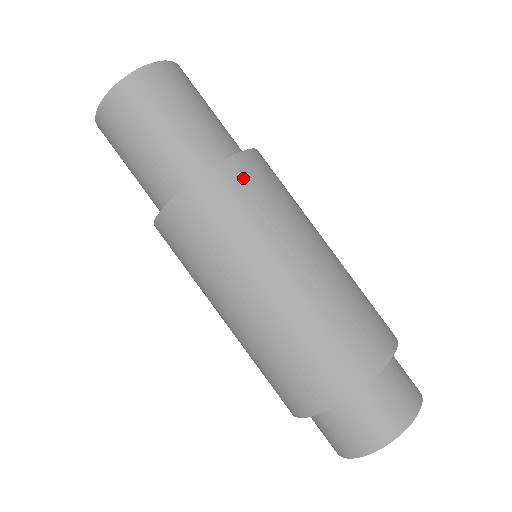
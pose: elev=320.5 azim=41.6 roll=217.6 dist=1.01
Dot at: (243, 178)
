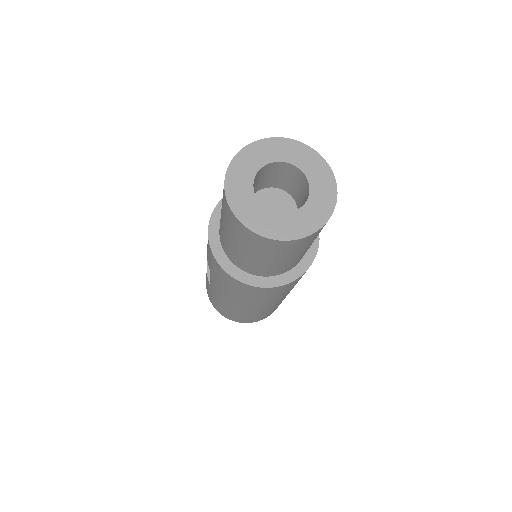
Dot at: occluded
